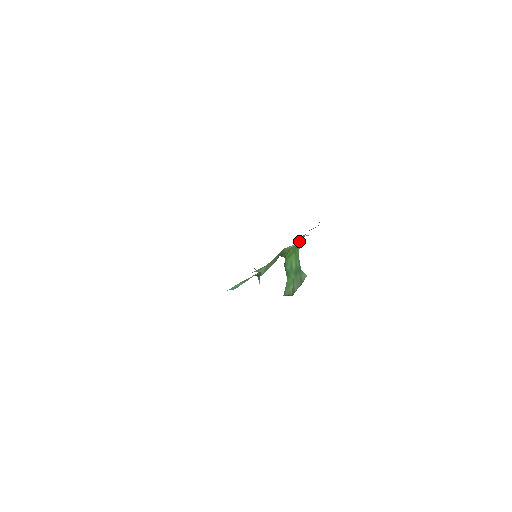
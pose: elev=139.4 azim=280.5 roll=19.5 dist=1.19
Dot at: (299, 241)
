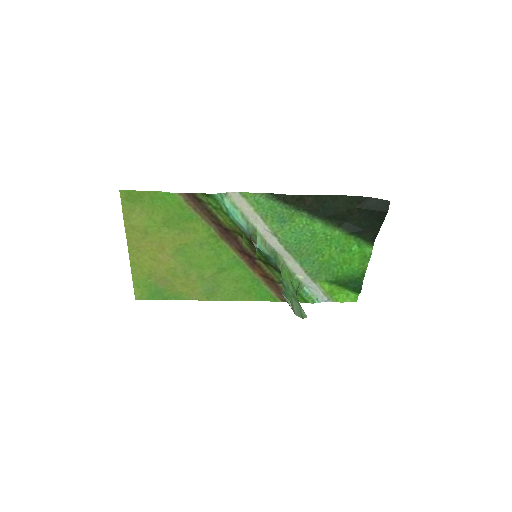
Dot at: (295, 283)
